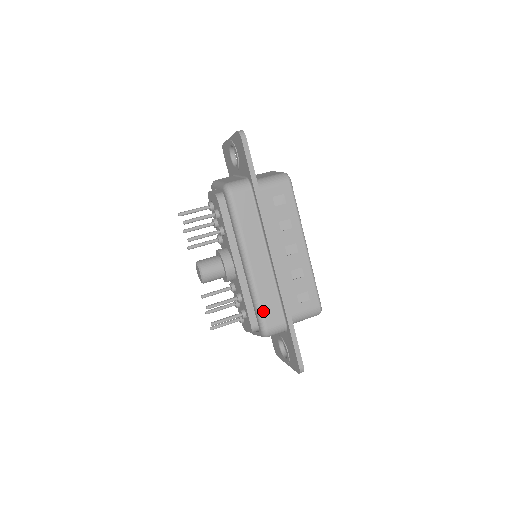
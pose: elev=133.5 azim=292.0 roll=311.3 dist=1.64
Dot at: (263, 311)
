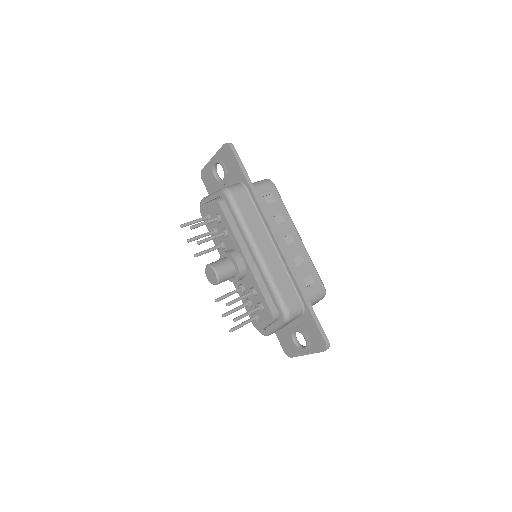
Dot at: (281, 294)
